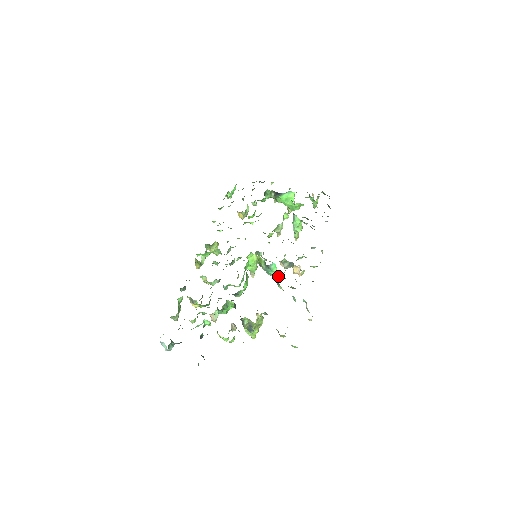
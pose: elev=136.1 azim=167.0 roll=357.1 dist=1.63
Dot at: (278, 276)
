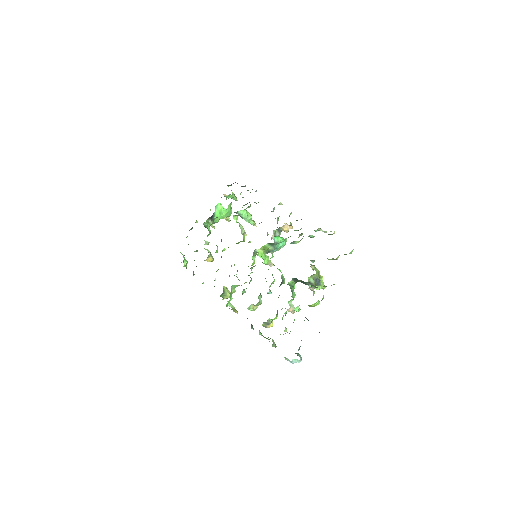
Dot at: occluded
